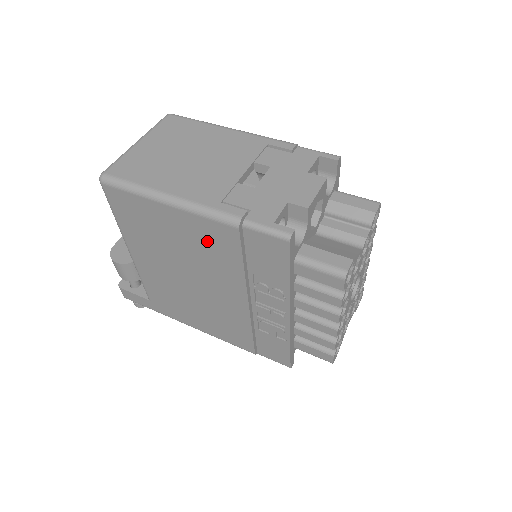
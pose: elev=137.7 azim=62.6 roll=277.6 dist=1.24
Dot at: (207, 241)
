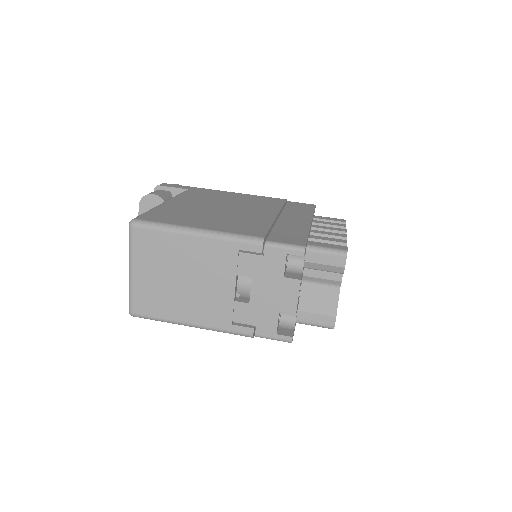
Dot at: occluded
